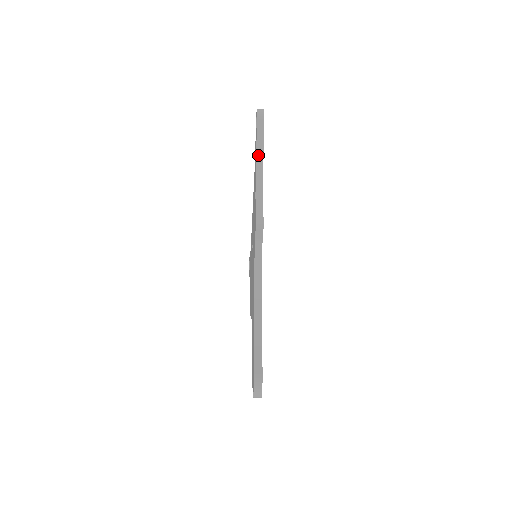
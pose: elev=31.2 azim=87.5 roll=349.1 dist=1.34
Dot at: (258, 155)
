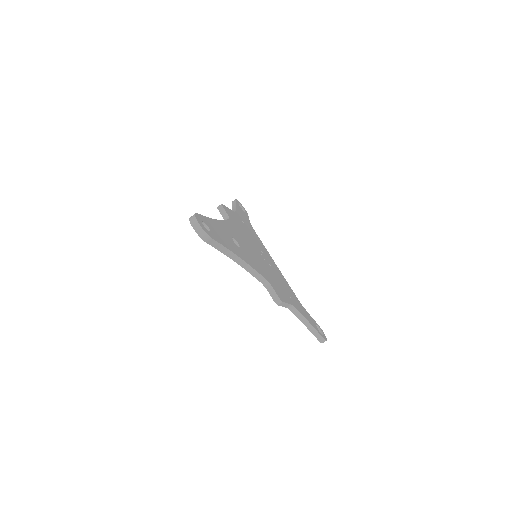
Dot at: (233, 209)
